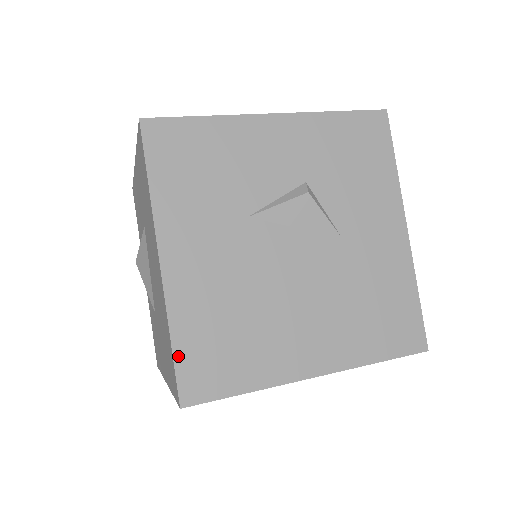
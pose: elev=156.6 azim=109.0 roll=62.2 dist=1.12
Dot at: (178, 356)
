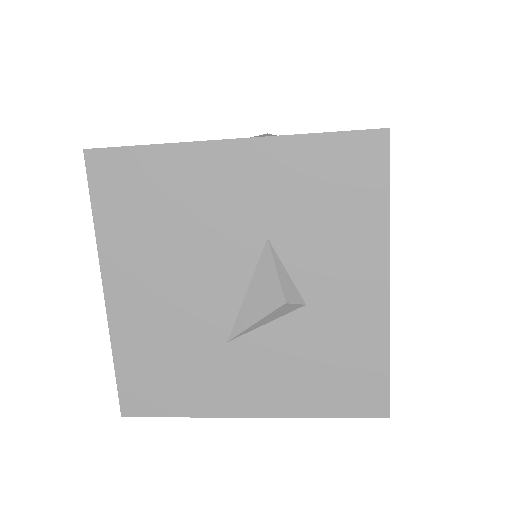
Dot at: occluded
